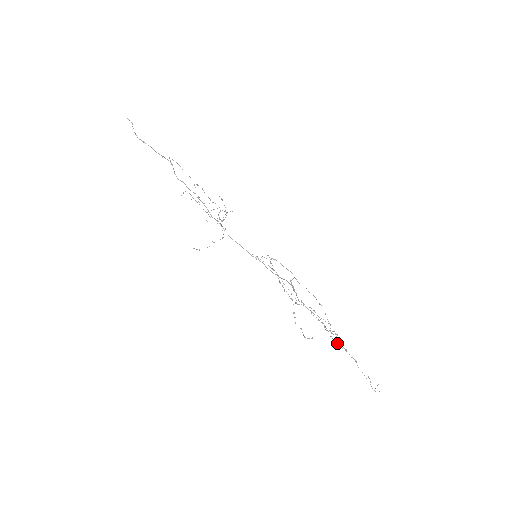
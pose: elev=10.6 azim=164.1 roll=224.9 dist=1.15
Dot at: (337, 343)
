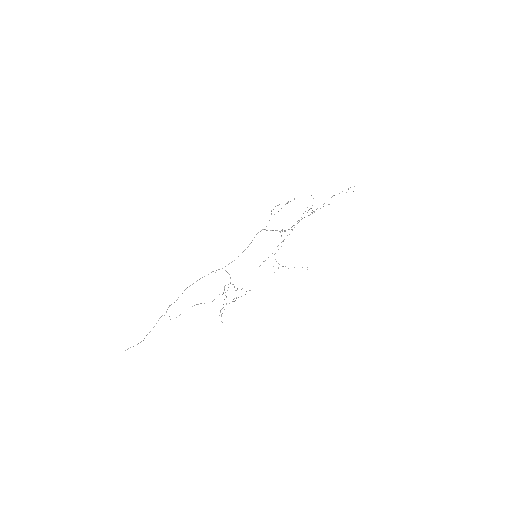
Dot at: occluded
